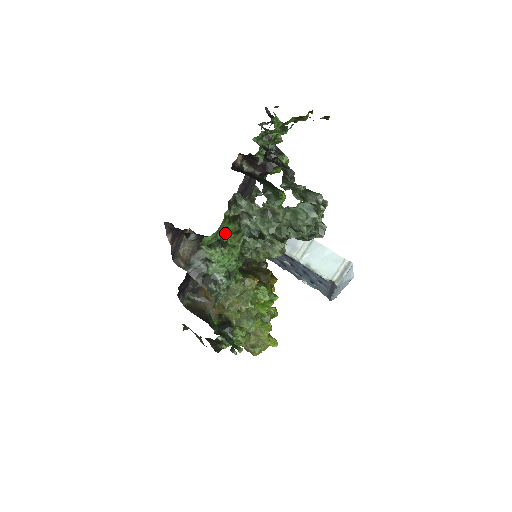
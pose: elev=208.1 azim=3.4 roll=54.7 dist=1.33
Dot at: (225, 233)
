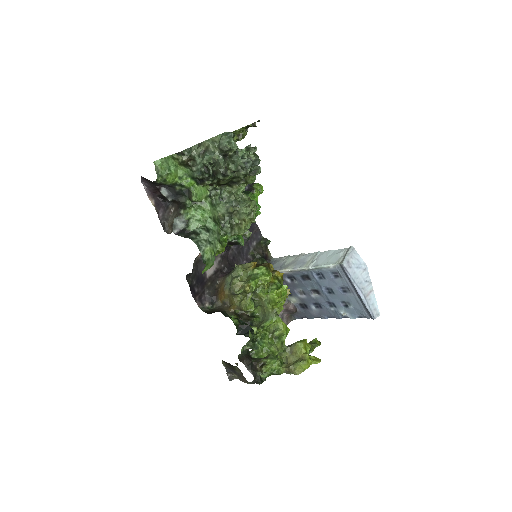
Dot at: (180, 174)
